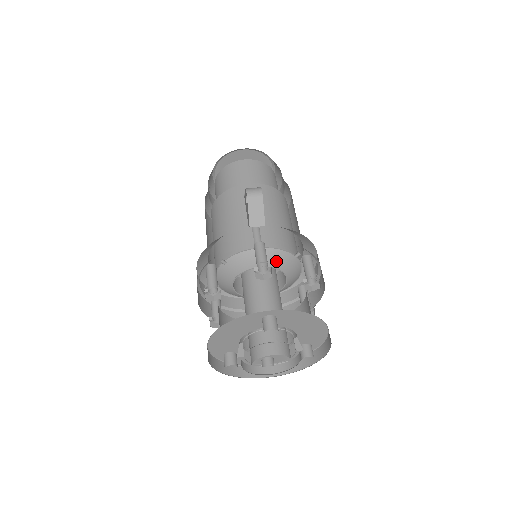
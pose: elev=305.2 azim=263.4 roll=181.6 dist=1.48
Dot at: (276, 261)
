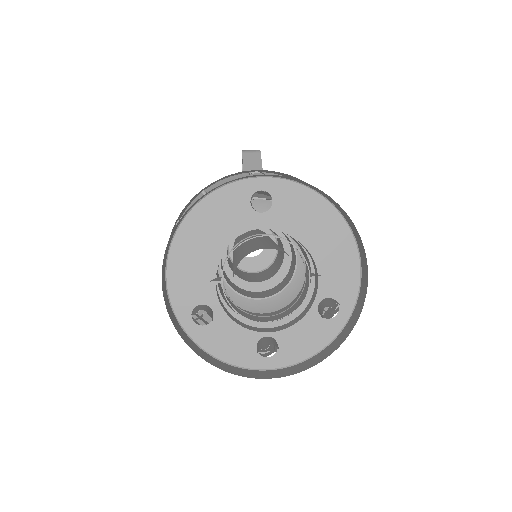
Dot at: occluded
